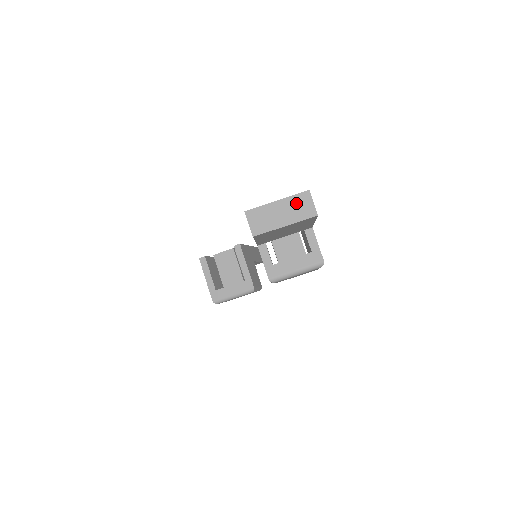
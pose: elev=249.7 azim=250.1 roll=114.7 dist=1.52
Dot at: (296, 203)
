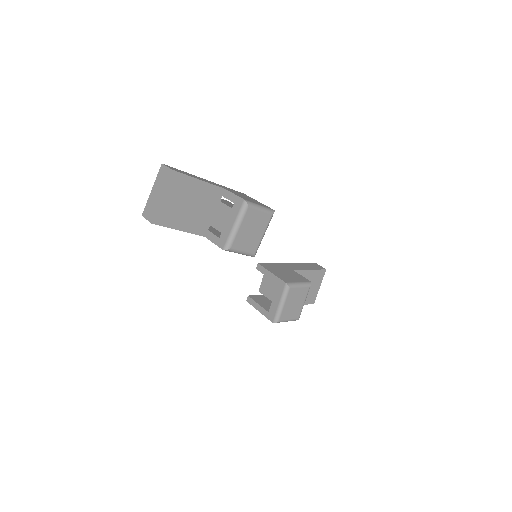
Dot at: (160, 178)
